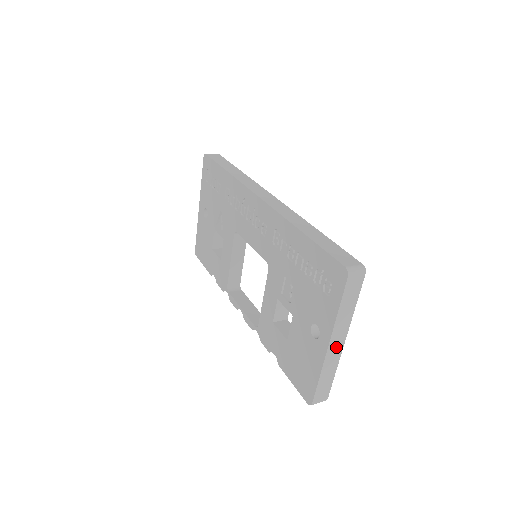
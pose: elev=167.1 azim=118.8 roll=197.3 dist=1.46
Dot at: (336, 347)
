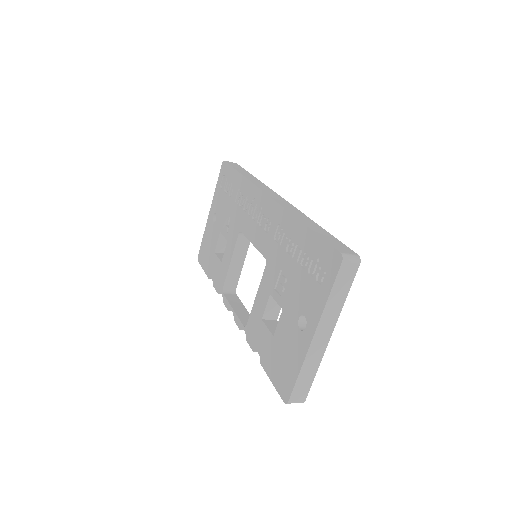
Dot at: (321, 340)
